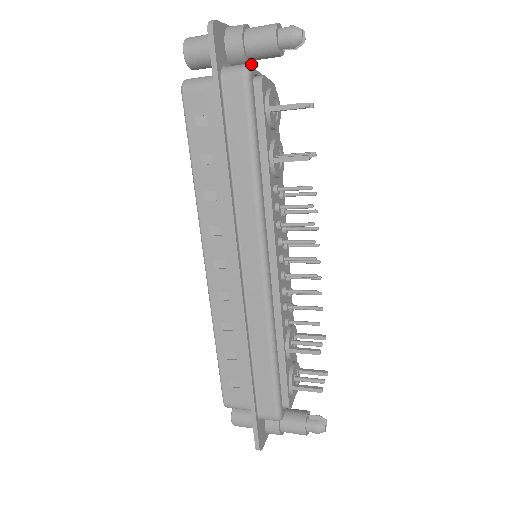
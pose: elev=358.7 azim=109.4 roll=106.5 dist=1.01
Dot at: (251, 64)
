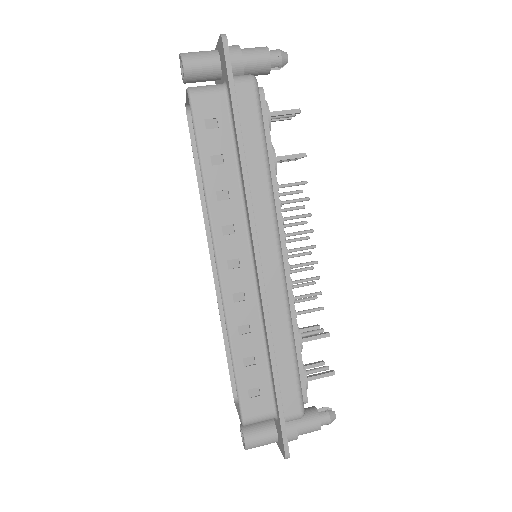
Dot at: occluded
